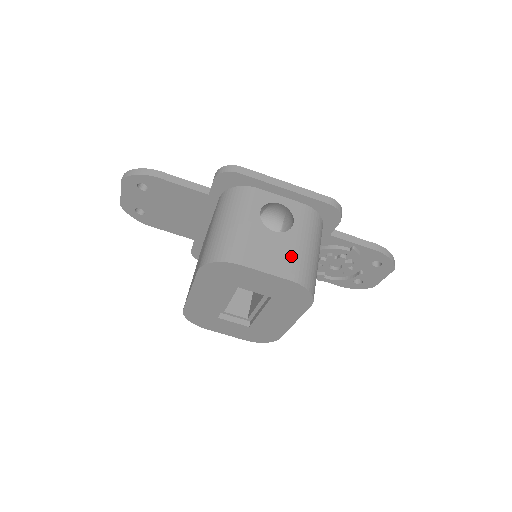
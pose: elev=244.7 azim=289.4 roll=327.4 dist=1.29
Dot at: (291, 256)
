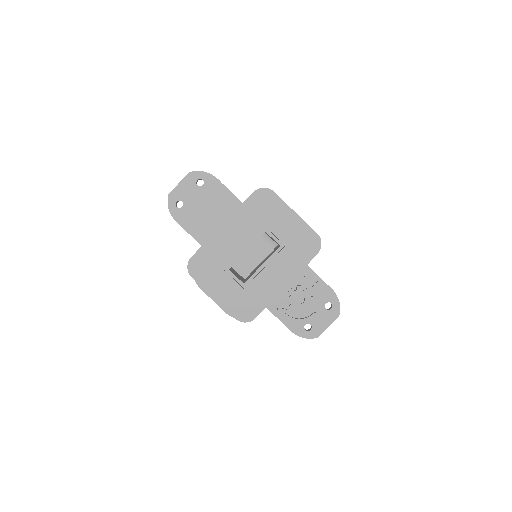
Dot at: occluded
